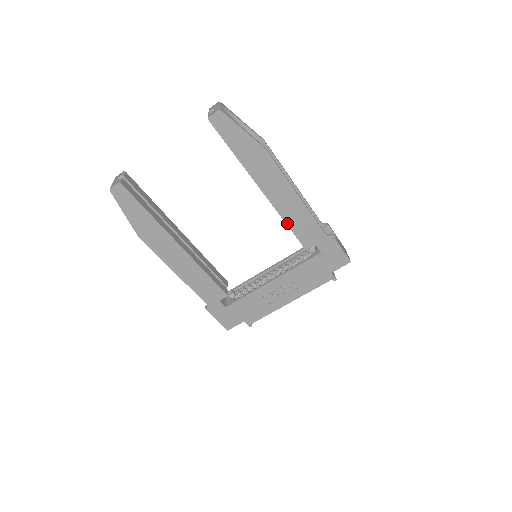
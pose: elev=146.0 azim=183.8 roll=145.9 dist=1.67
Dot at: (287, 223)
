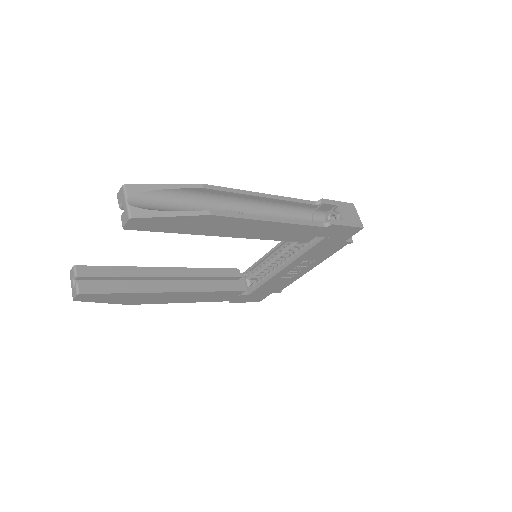
Dot at: (274, 239)
